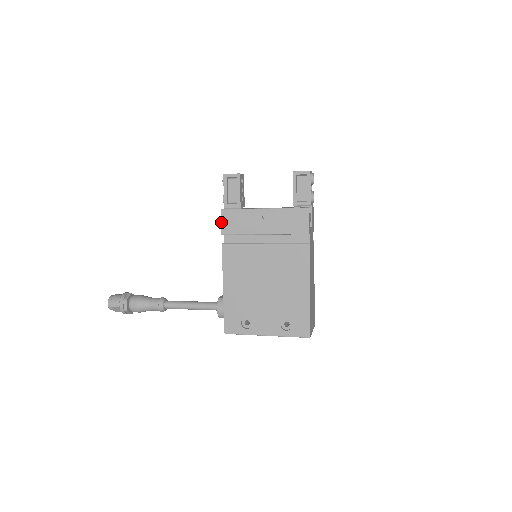
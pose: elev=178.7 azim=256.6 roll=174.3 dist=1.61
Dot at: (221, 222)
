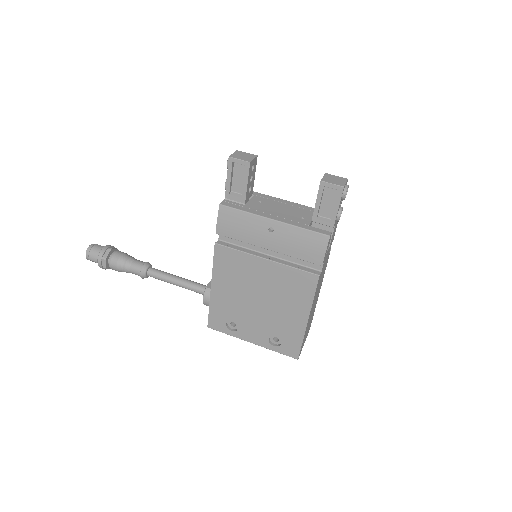
Dot at: (217, 219)
